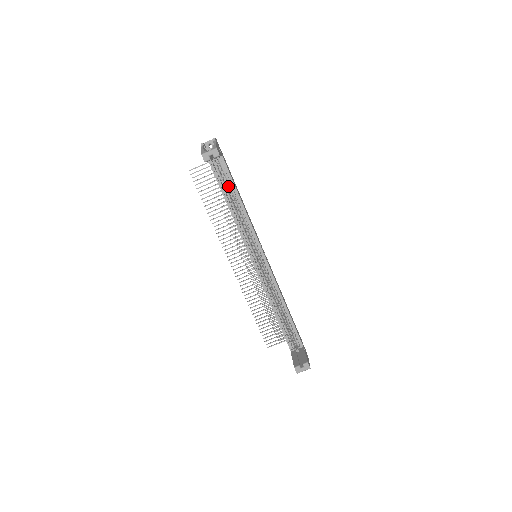
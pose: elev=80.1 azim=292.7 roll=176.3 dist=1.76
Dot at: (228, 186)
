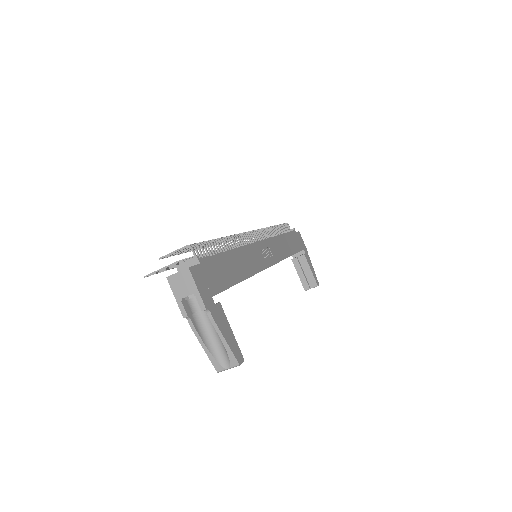
Dot at: occluded
